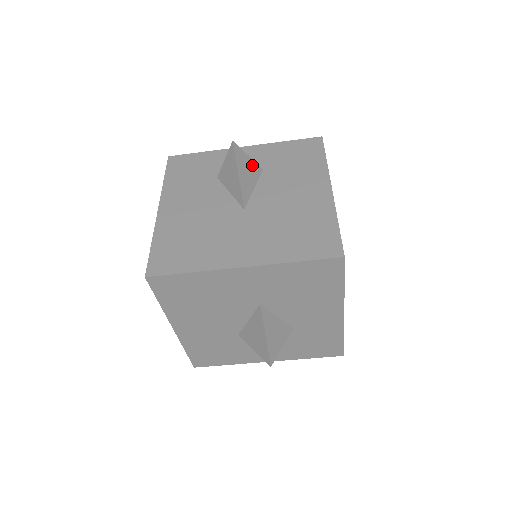
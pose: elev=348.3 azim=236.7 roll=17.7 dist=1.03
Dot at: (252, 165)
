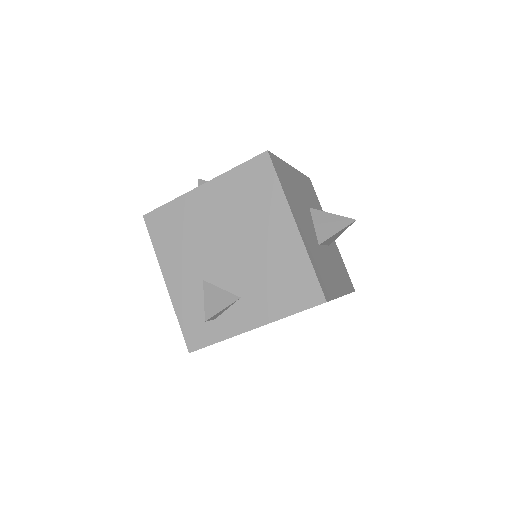
Dot at: occluded
